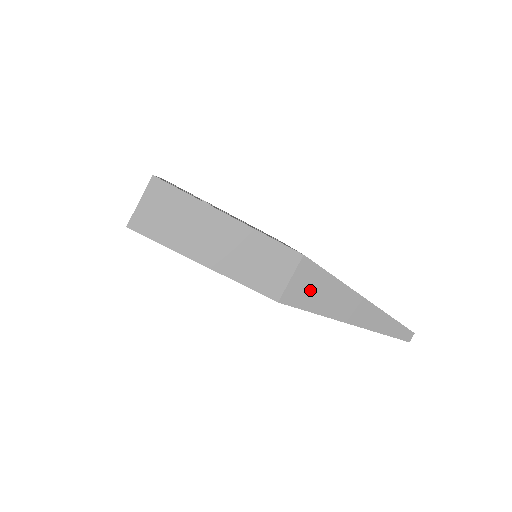
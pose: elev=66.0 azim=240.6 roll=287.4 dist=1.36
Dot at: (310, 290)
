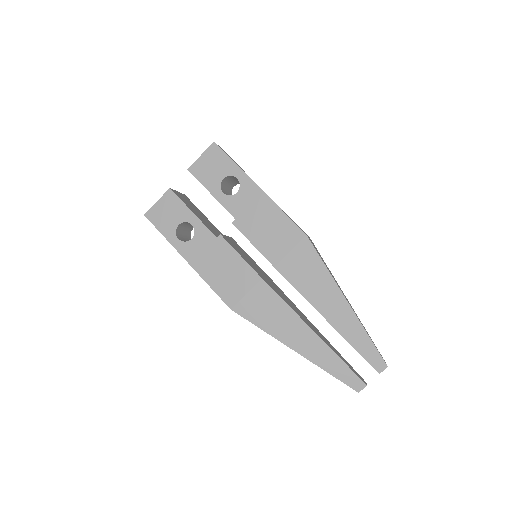
Dot at: occluded
